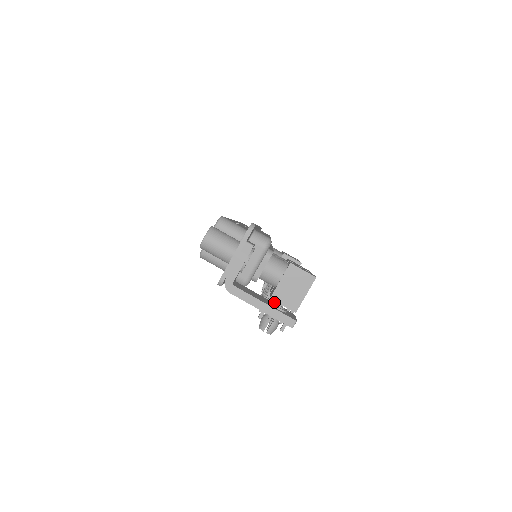
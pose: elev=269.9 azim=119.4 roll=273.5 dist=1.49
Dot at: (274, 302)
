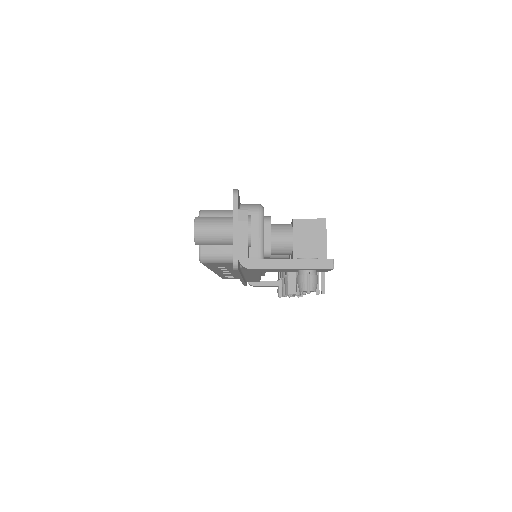
Dot at: occluded
